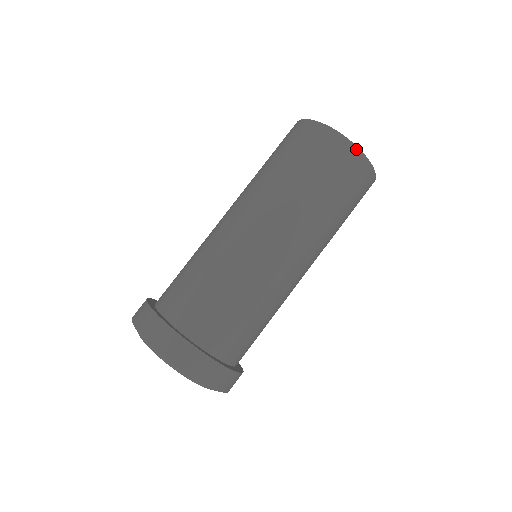
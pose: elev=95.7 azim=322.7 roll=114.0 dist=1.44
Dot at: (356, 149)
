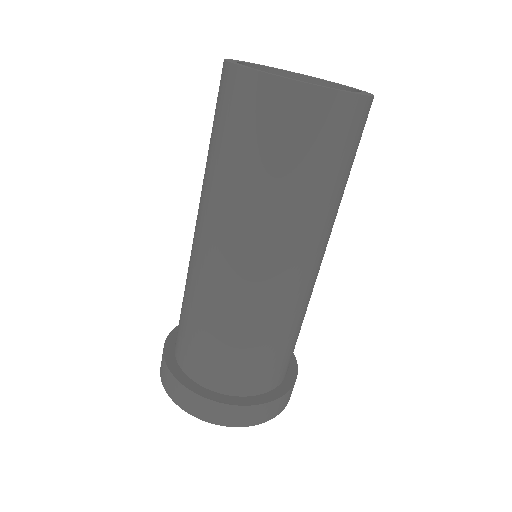
Dot at: (285, 83)
